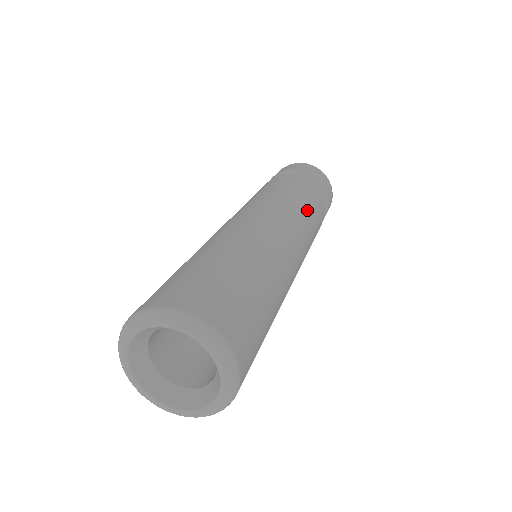
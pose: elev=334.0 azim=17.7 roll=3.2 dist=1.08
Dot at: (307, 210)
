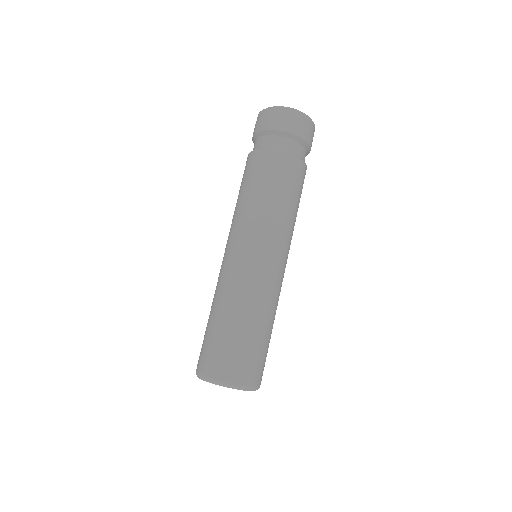
Dot at: (295, 209)
